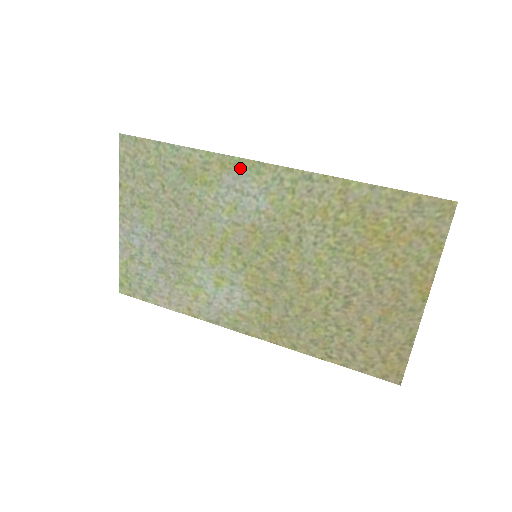
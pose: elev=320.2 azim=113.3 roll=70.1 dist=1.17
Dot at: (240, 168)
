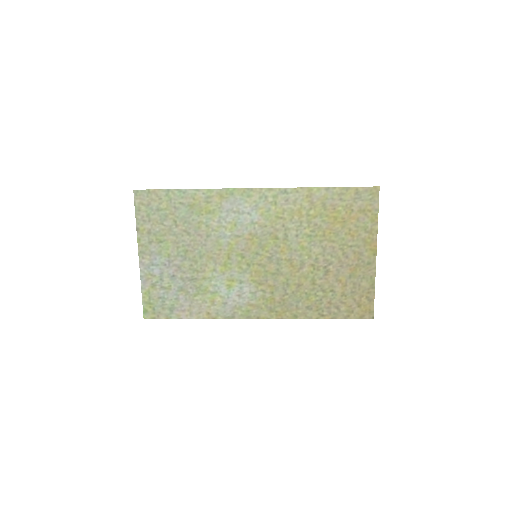
Dot at: (235, 196)
